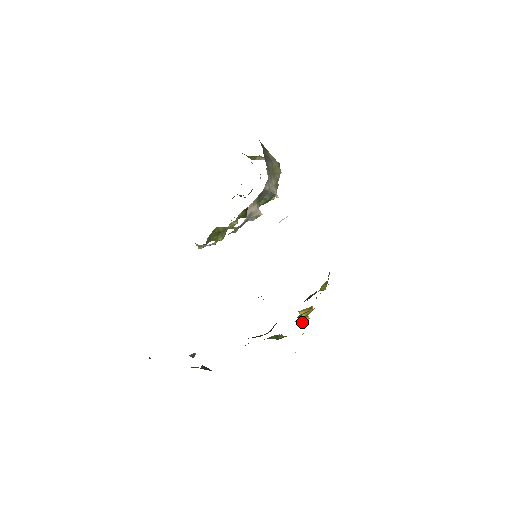
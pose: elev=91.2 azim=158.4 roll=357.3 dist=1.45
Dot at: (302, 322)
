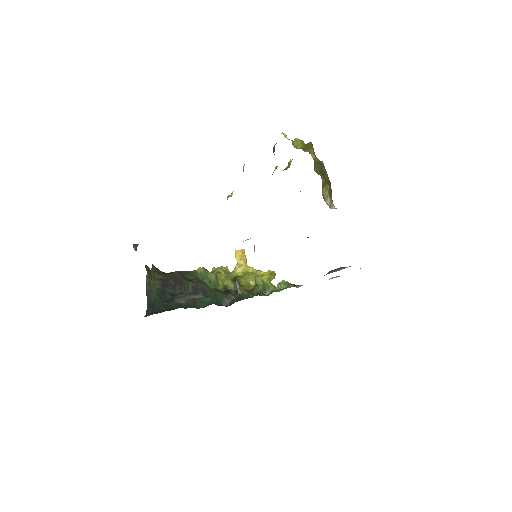
Dot at: (236, 270)
